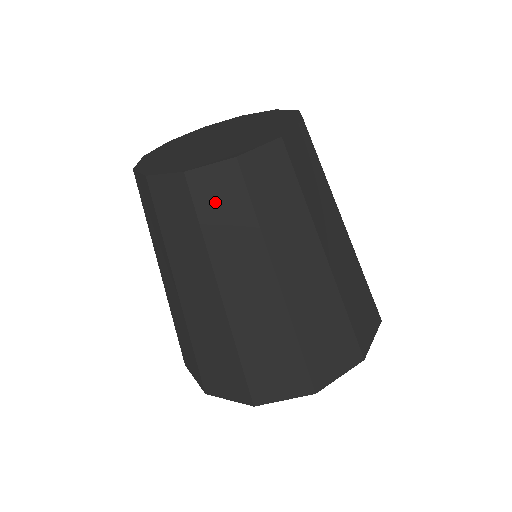
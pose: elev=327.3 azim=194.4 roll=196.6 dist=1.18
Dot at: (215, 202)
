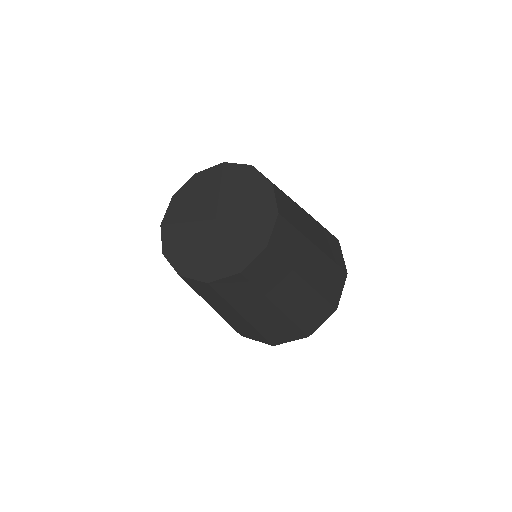
Dot at: (262, 273)
